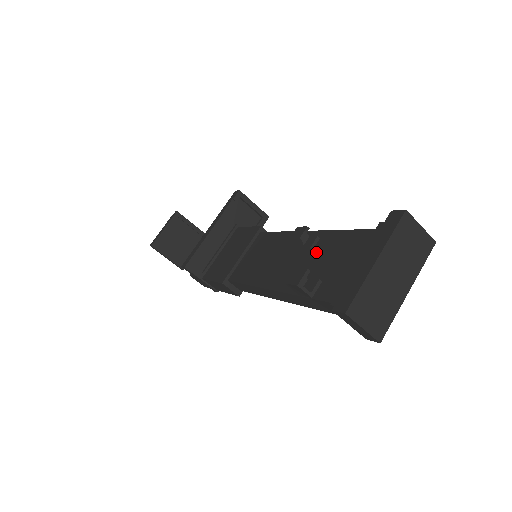
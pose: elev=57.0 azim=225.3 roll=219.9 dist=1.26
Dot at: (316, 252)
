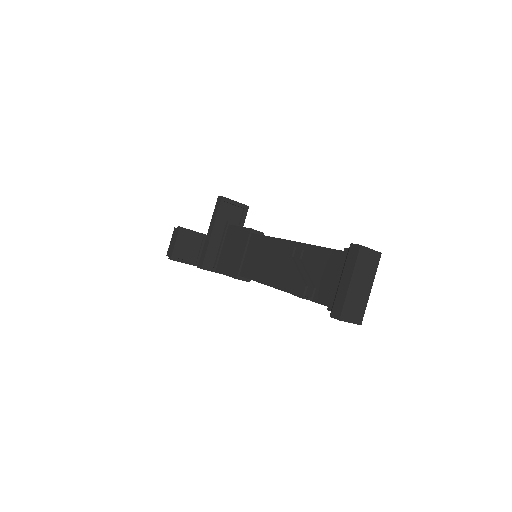
Dot at: (305, 263)
